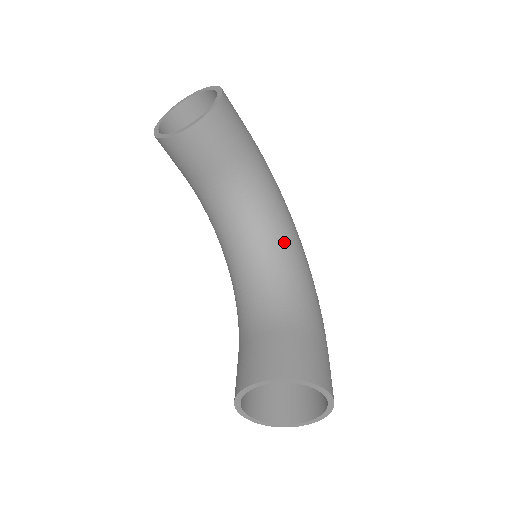
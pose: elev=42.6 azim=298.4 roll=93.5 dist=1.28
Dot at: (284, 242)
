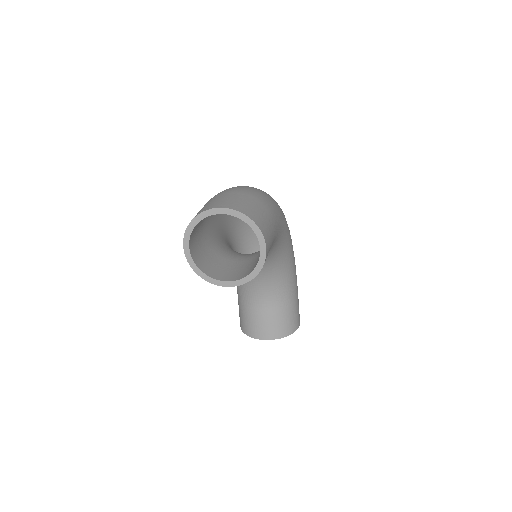
Dot at: (282, 254)
